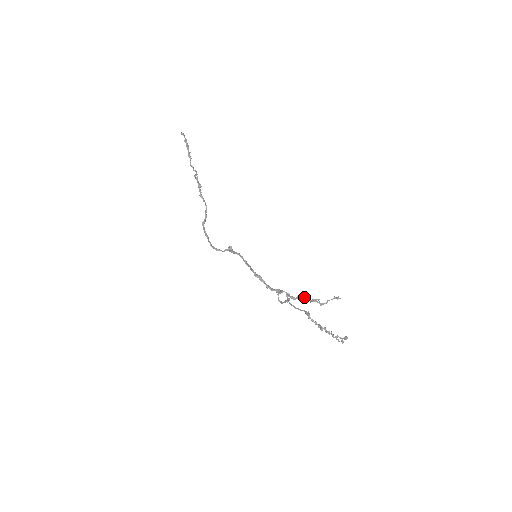
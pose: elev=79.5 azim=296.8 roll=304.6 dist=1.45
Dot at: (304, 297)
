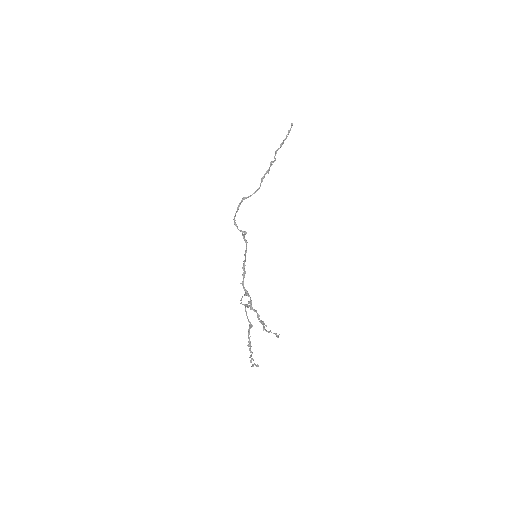
Dot at: occluded
